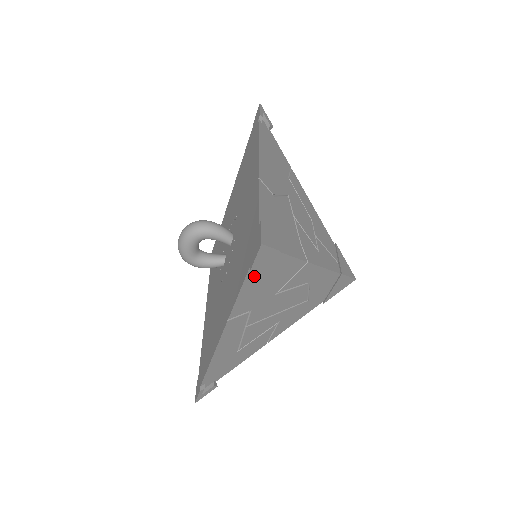
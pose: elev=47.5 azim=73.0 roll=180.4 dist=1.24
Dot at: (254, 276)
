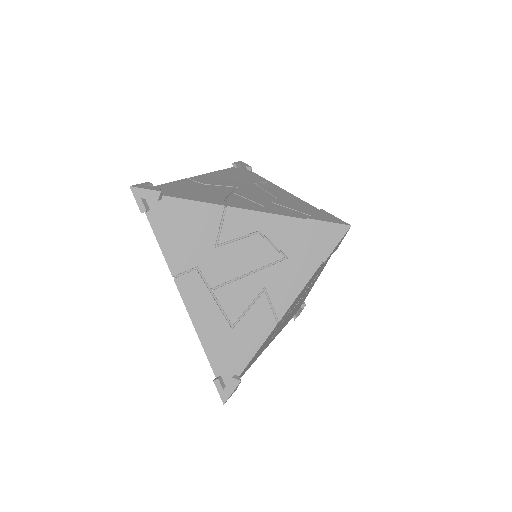
Dot at: (161, 224)
